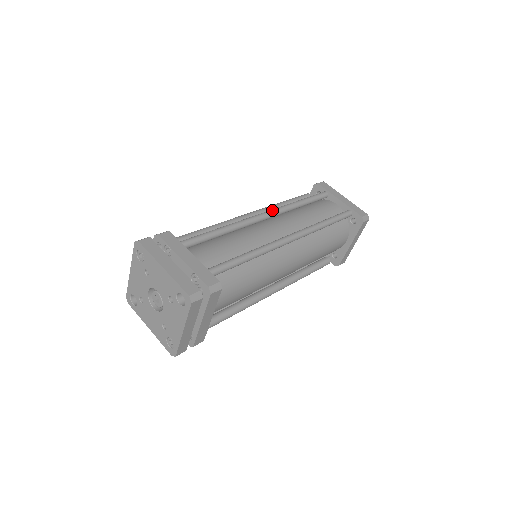
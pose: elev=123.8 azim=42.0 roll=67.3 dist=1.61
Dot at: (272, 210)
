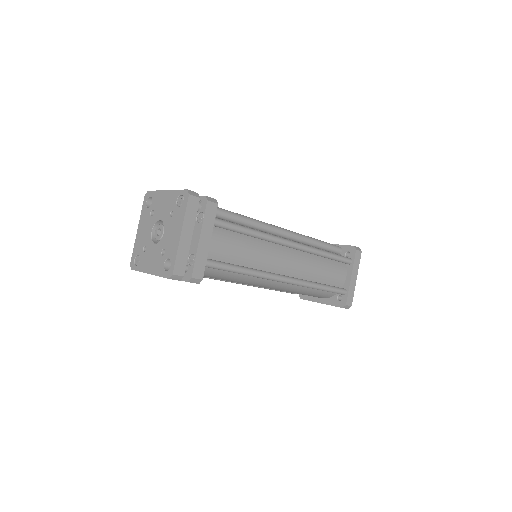
Dot at: (301, 246)
